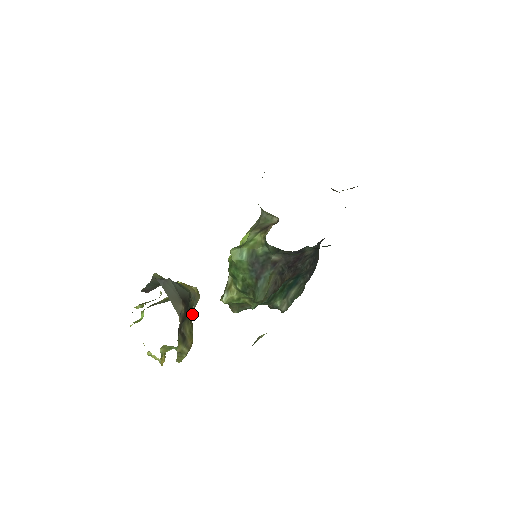
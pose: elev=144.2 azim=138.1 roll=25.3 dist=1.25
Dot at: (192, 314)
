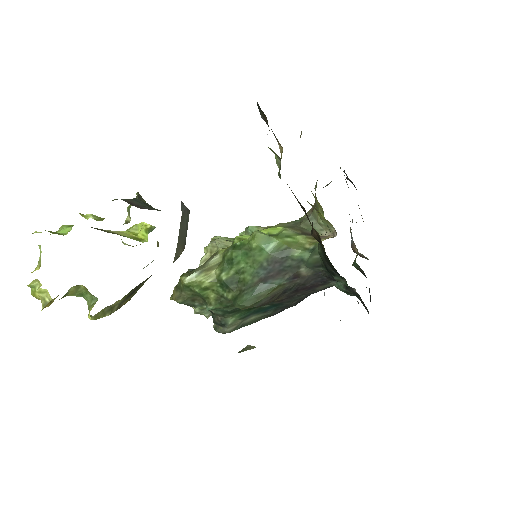
Dot at: occluded
